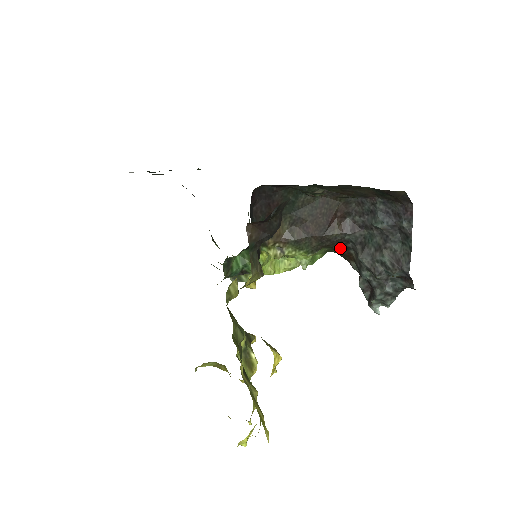
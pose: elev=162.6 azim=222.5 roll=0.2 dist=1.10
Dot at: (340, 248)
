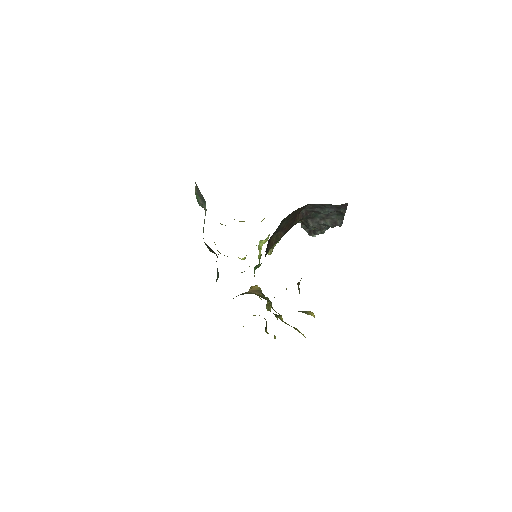
Dot at: occluded
